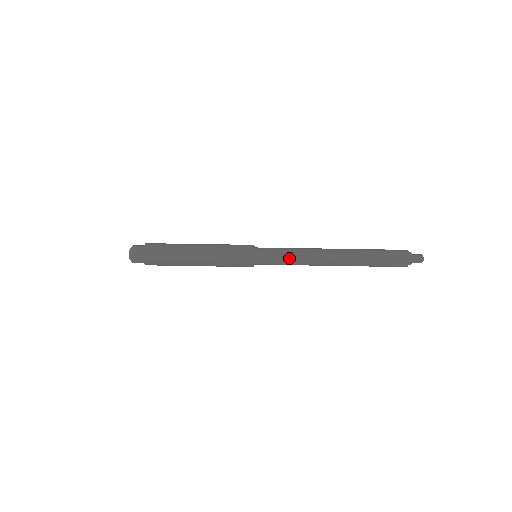
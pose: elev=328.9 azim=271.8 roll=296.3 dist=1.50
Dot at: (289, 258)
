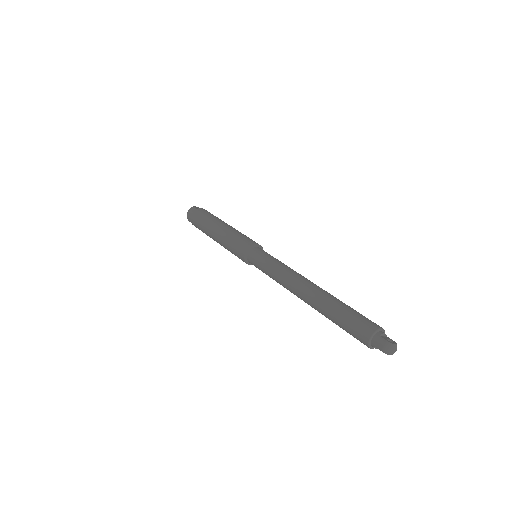
Dot at: (270, 270)
